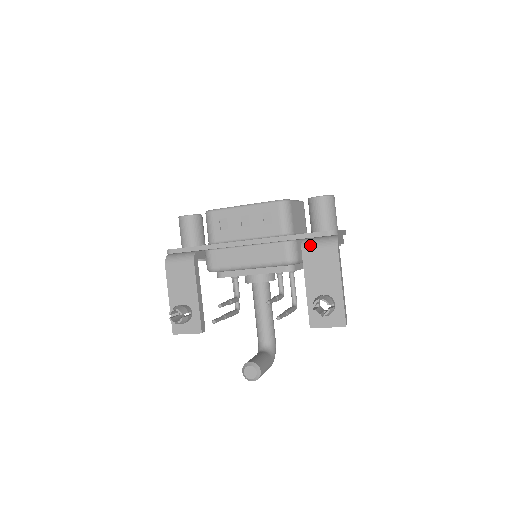
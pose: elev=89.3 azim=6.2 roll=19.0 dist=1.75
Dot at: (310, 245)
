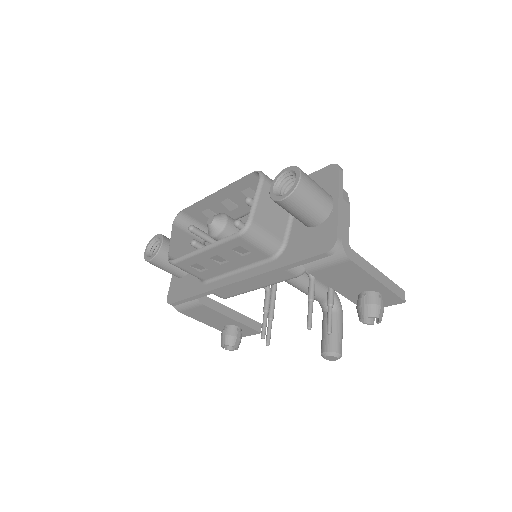
Dot at: (314, 266)
